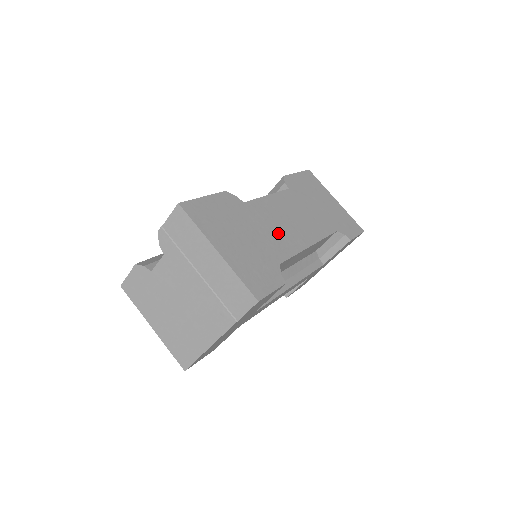
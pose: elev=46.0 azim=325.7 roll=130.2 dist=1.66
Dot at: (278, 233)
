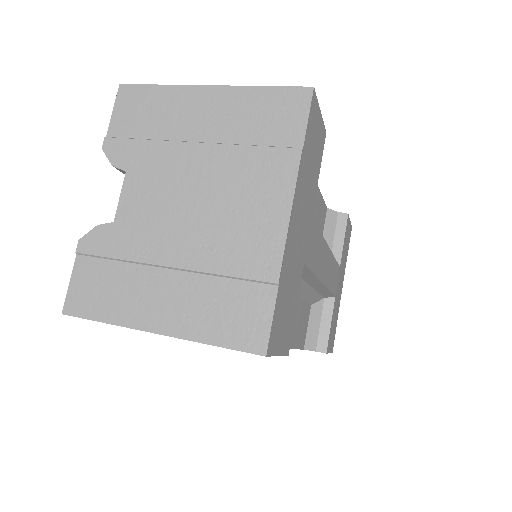
Dot at: occluded
